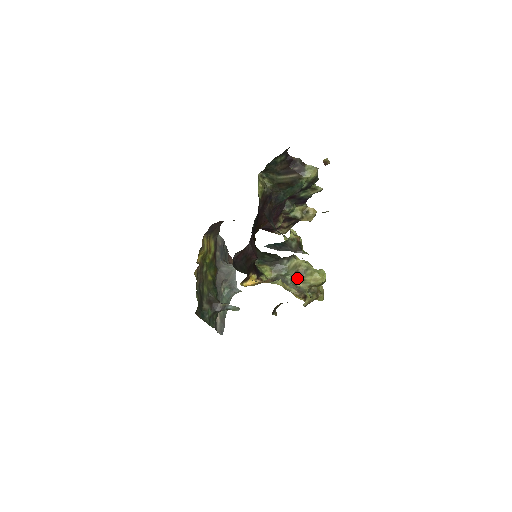
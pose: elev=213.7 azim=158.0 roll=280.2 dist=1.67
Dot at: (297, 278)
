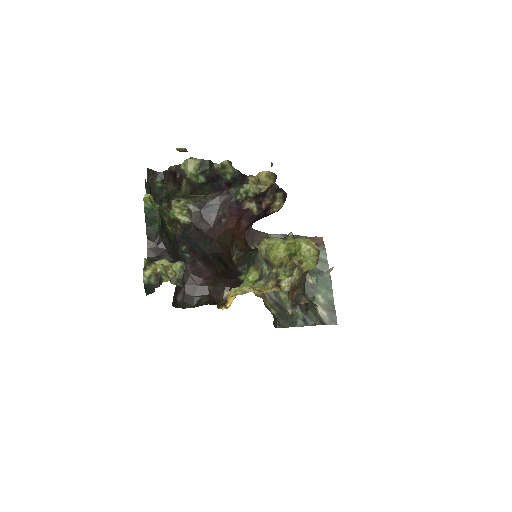
Dot at: (269, 265)
